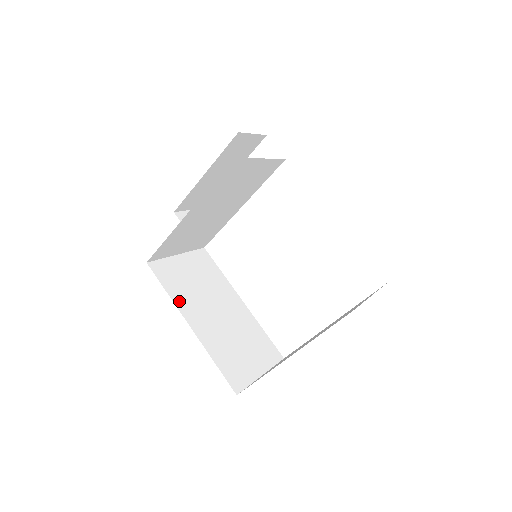
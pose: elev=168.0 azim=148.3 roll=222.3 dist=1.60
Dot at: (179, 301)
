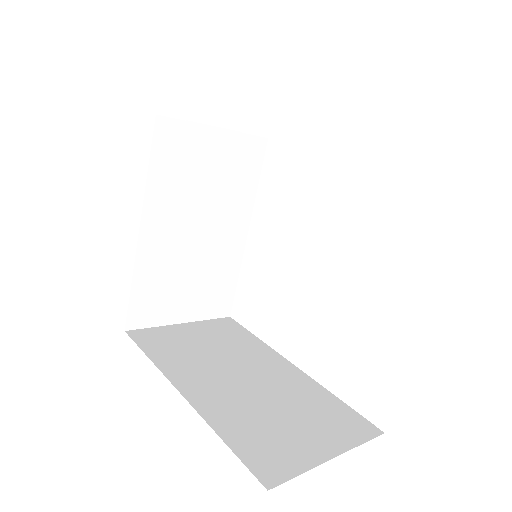
Dot at: (168, 366)
